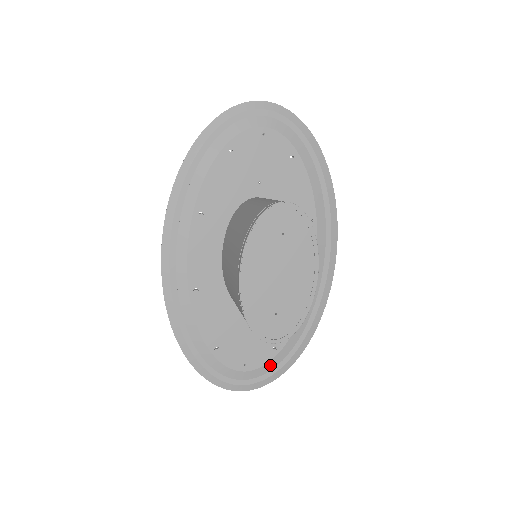
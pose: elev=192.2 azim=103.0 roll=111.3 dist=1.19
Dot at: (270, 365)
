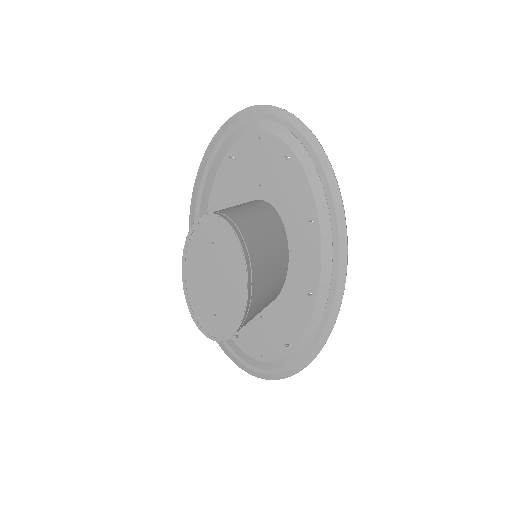
Dot at: (285, 360)
